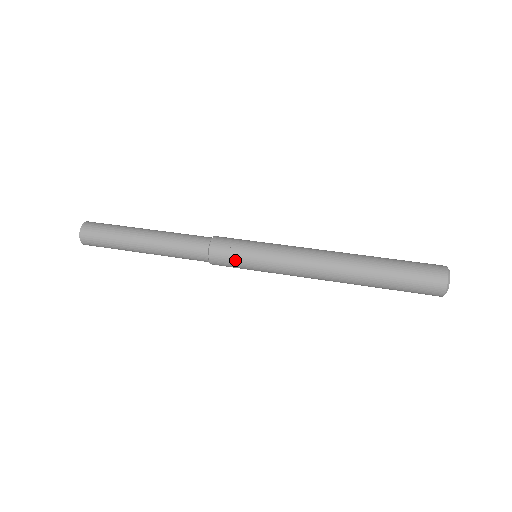
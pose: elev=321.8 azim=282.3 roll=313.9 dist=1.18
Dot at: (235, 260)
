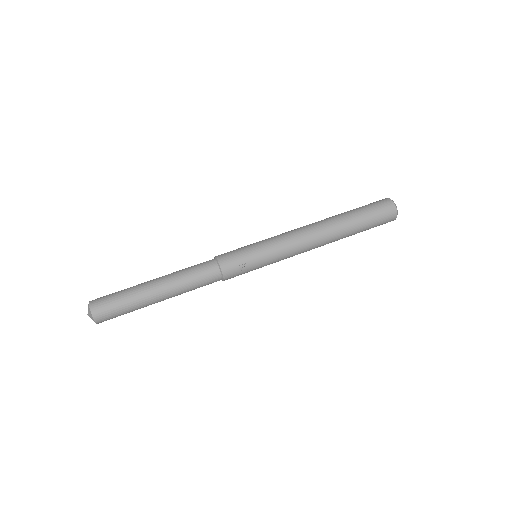
Dot at: (246, 271)
